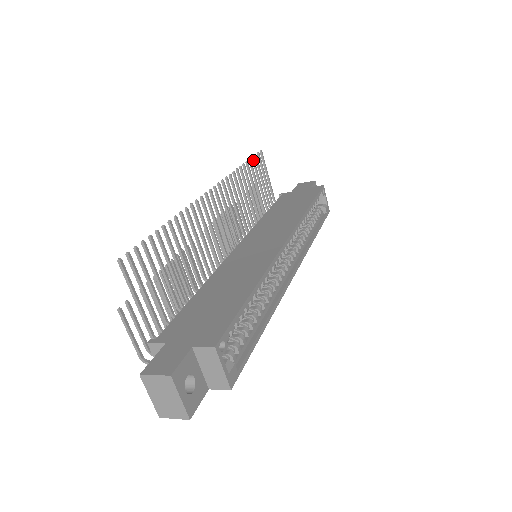
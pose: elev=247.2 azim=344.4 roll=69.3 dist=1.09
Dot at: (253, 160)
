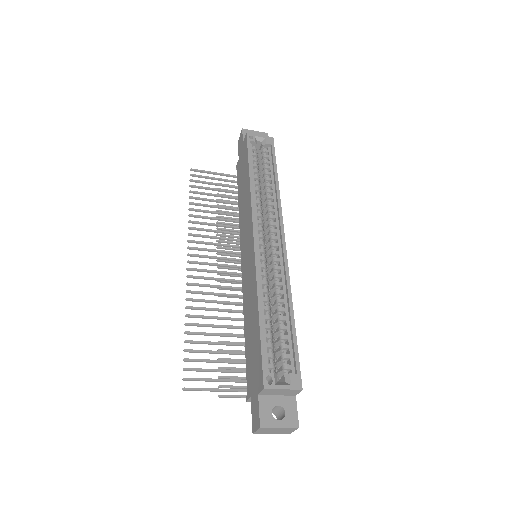
Dot at: (192, 187)
